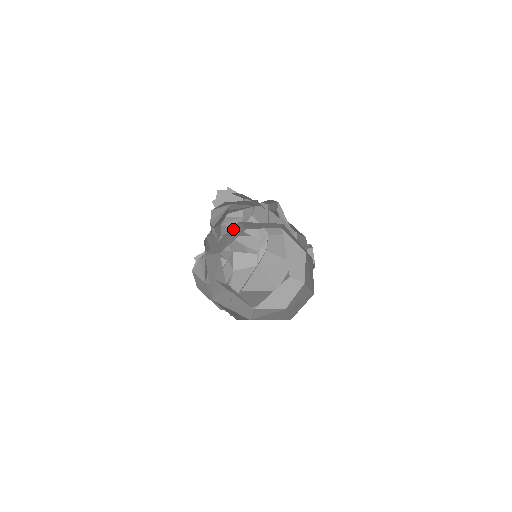
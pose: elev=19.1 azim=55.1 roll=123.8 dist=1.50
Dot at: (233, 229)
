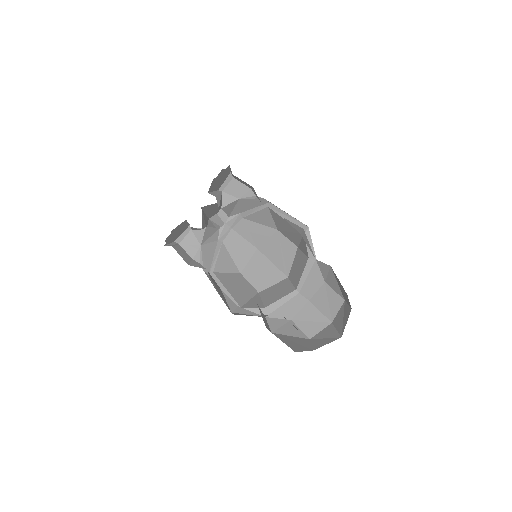
Dot at: occluded
